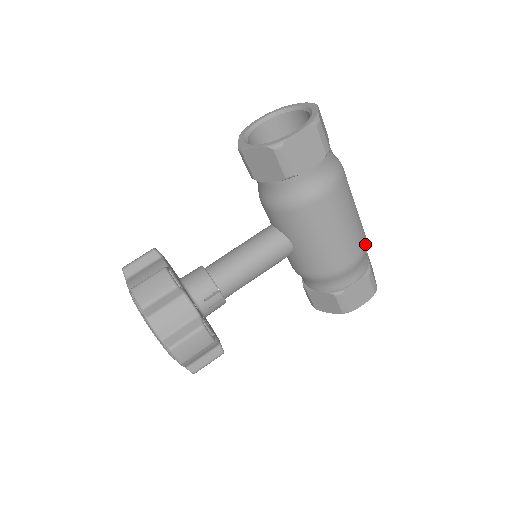
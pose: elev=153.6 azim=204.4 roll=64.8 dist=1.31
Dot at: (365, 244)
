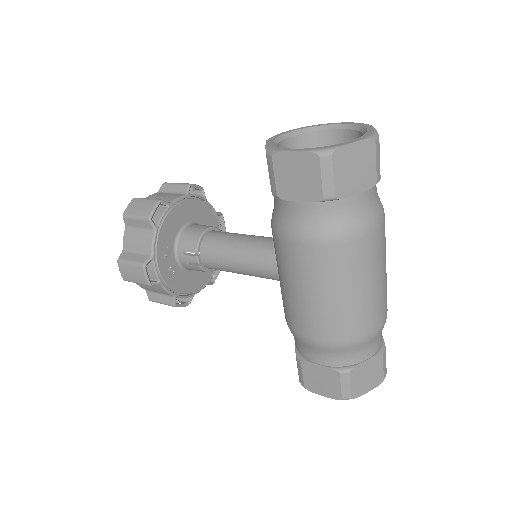
Dot at: (353, 338)
